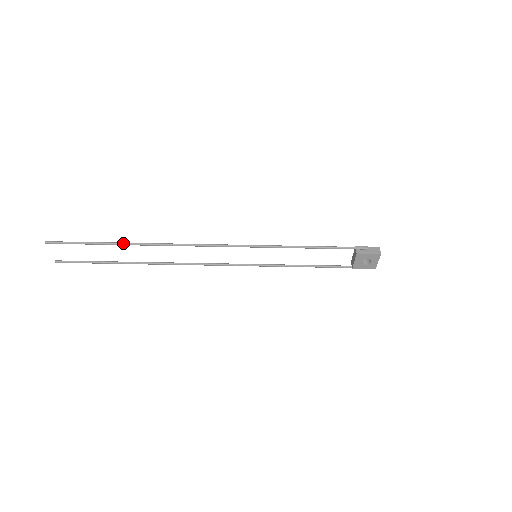
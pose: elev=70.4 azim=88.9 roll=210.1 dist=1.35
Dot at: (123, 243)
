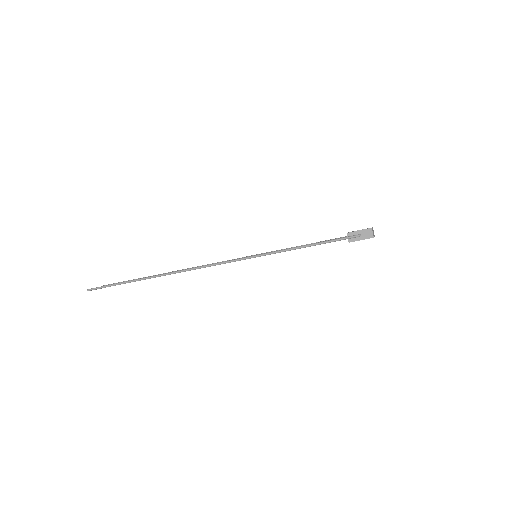
Dot at: (143, 279)
